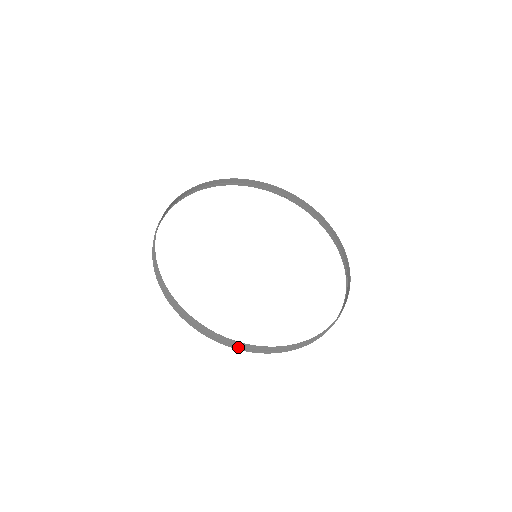
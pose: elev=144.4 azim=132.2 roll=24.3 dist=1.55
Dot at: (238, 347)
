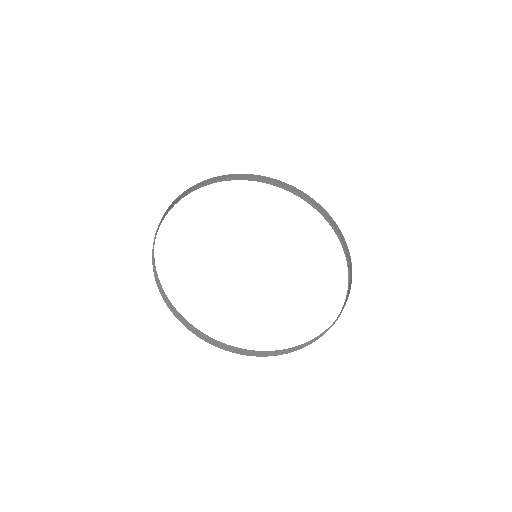
Dot at: occluded
